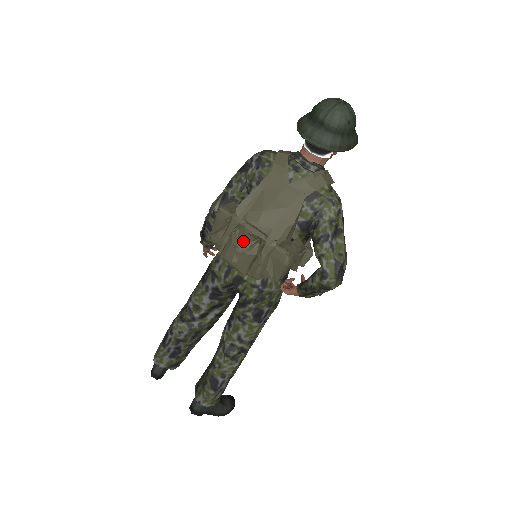
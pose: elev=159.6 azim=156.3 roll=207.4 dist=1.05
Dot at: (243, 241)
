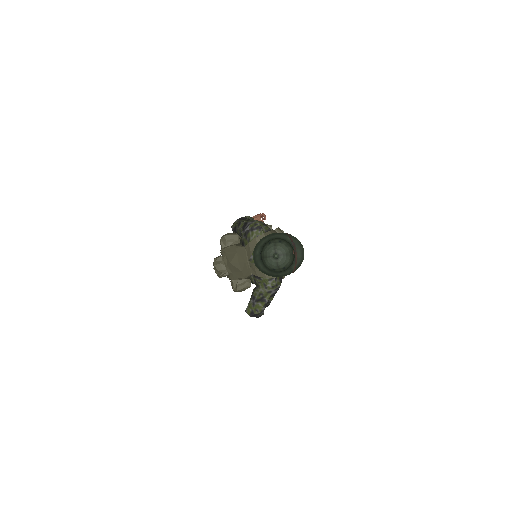
Dot at: (216, 268)
